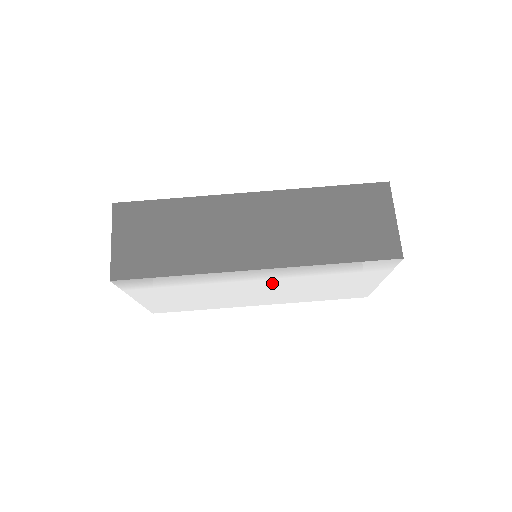
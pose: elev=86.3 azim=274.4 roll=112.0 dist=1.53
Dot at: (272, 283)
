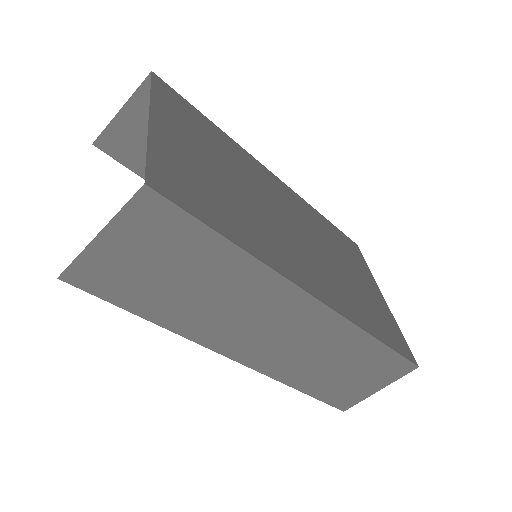
Dot at: occluded
